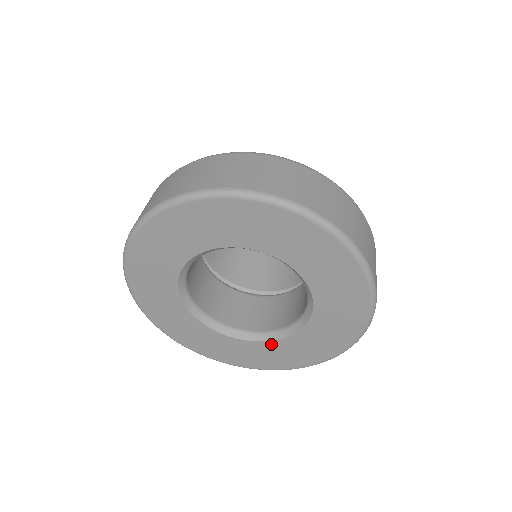
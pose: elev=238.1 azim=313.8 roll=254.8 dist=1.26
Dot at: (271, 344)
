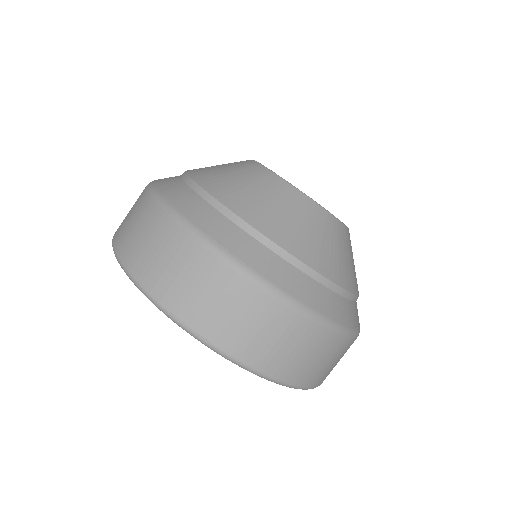
Dot at: occluded
